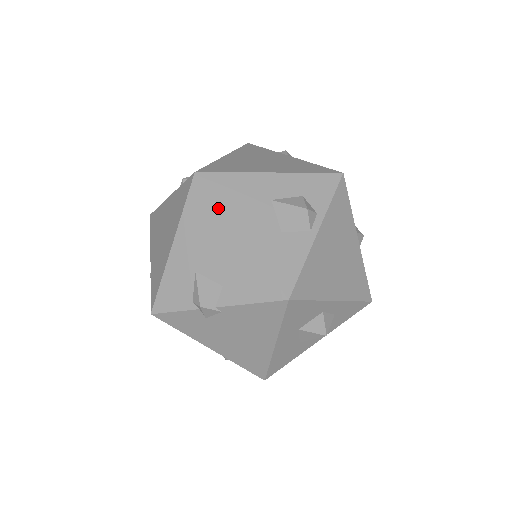
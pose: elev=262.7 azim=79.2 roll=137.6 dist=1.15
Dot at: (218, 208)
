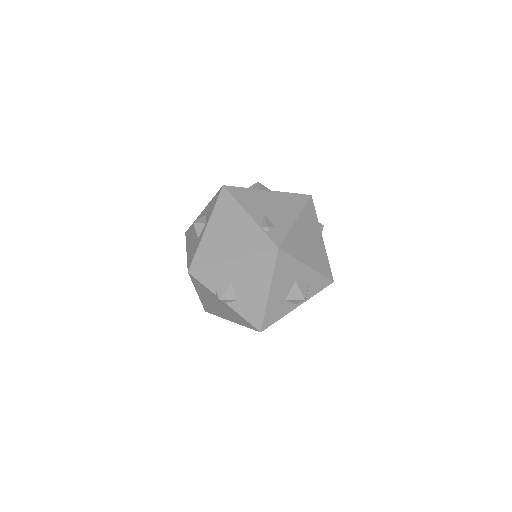
Dot at: (271, 273)
